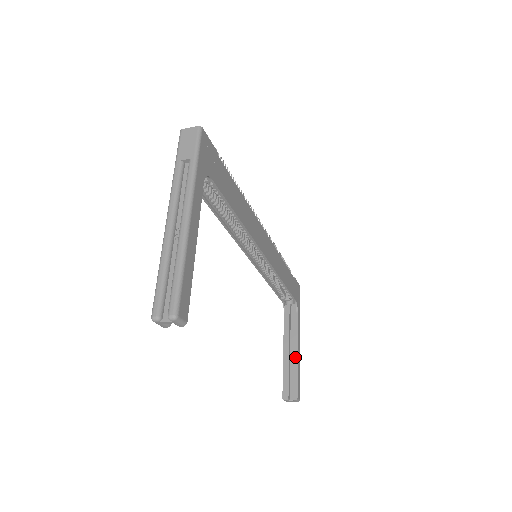
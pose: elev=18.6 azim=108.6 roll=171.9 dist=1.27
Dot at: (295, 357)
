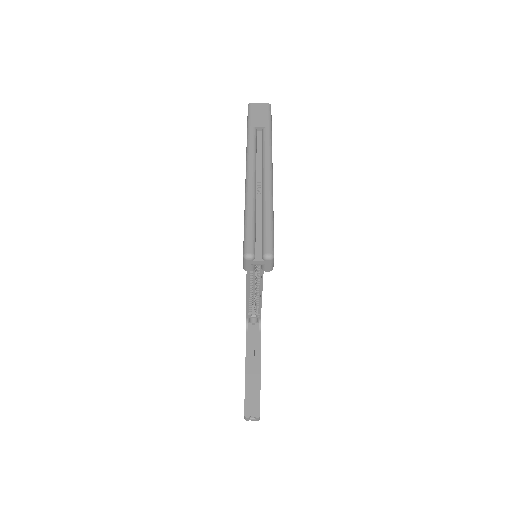
Dot at: (258, 374)
